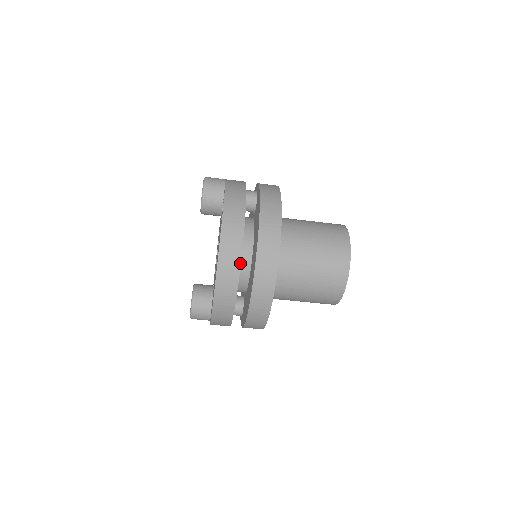
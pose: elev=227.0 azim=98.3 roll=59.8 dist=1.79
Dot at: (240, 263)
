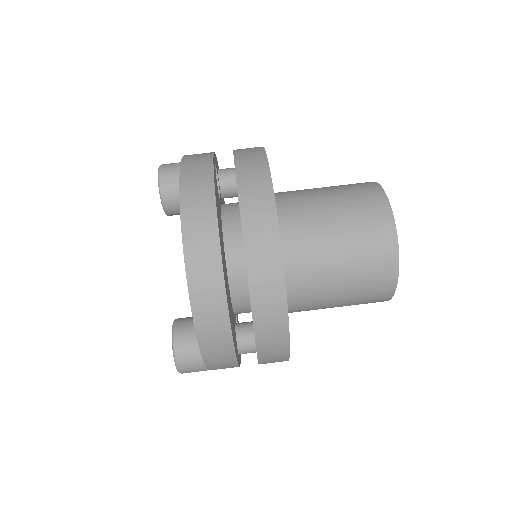
Dot at: (217, 223)
